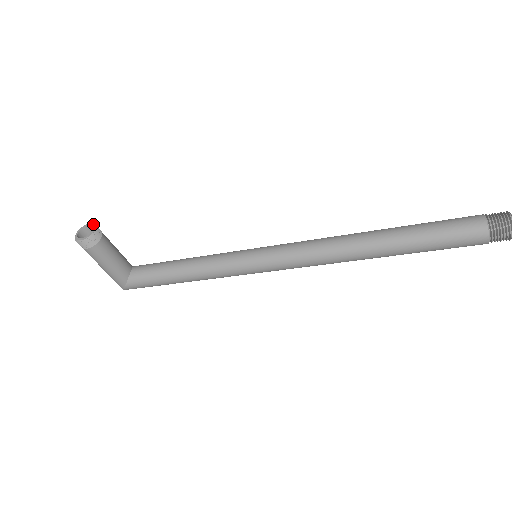
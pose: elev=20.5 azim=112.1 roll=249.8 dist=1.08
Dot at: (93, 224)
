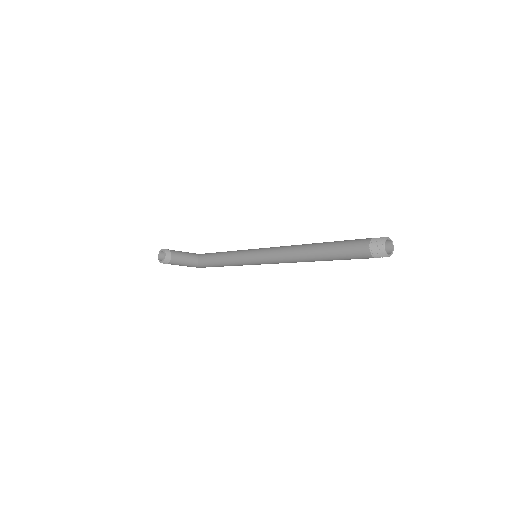
Dot at: (164, 250)
